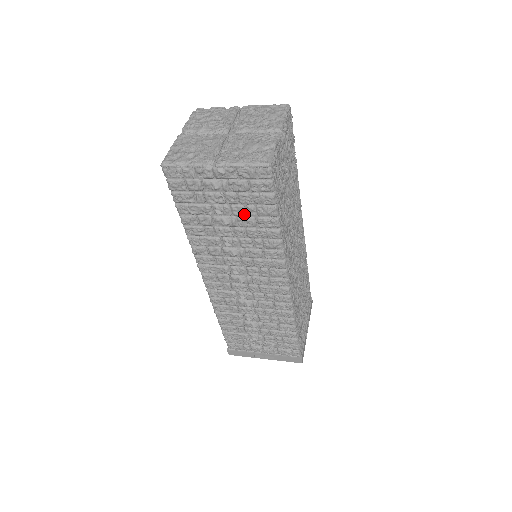
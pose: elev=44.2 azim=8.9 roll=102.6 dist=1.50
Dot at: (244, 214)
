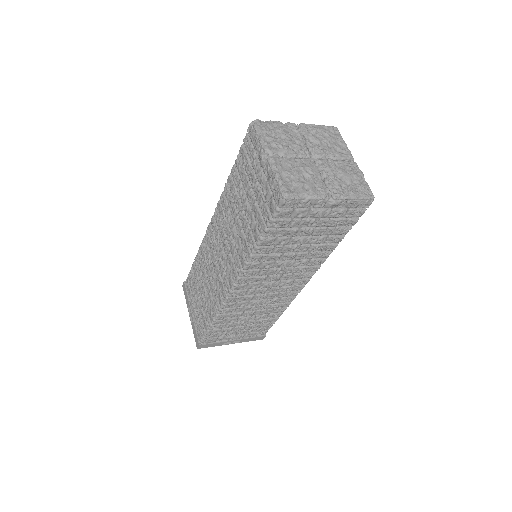
Dot at: (322, 234)
